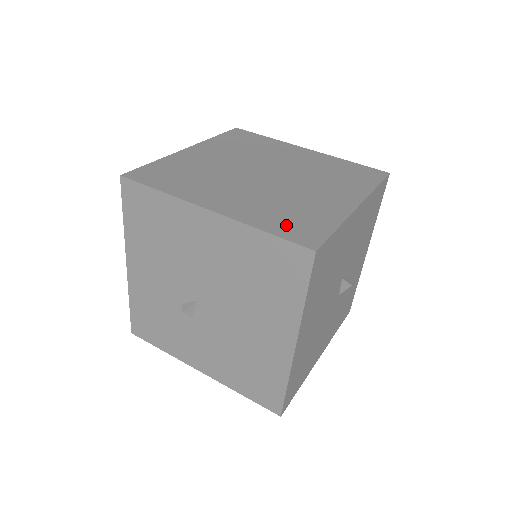
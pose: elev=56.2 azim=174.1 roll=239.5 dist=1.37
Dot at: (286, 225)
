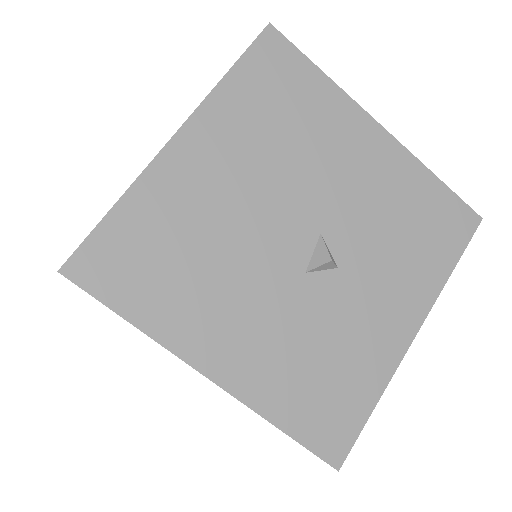
Dot at: occluded
